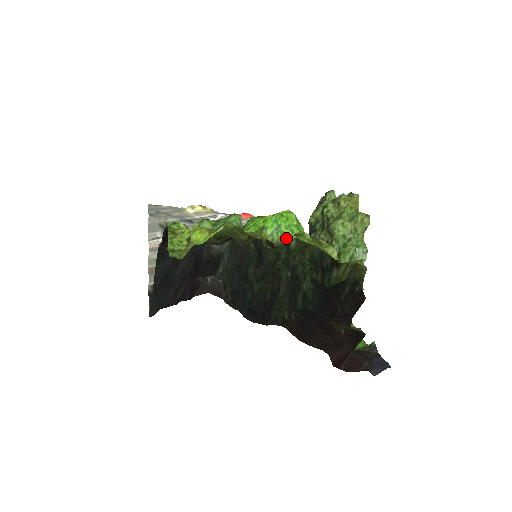
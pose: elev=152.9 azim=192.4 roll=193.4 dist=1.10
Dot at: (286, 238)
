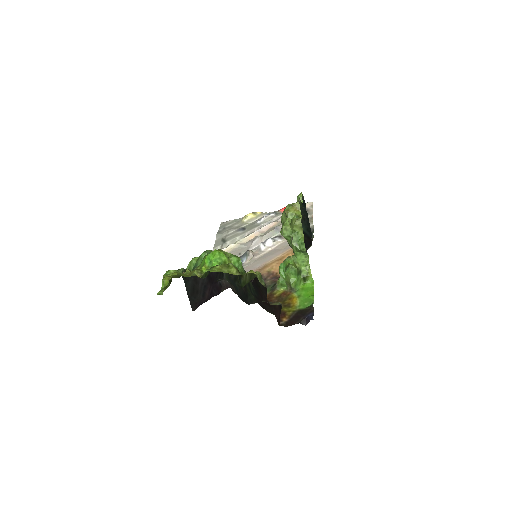
Dot at: occluded
